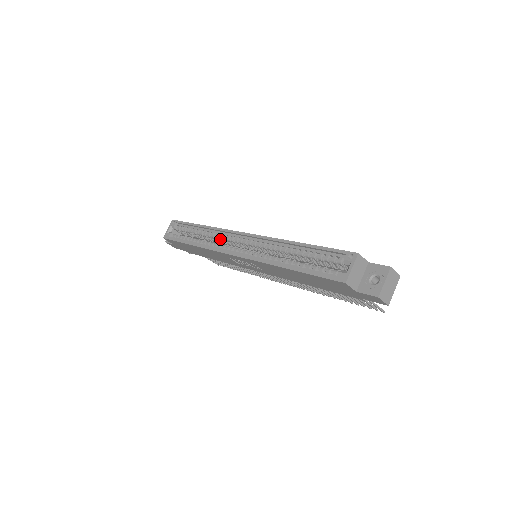
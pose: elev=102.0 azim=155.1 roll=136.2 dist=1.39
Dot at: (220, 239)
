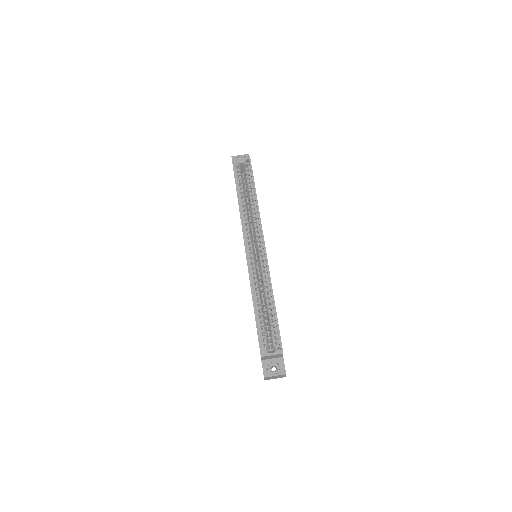
Dot at: (253, 222)
